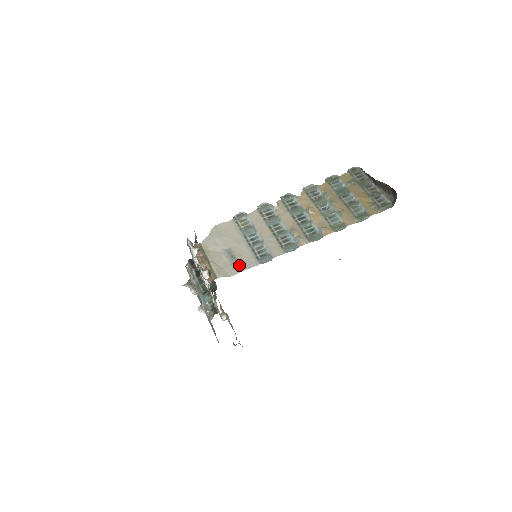
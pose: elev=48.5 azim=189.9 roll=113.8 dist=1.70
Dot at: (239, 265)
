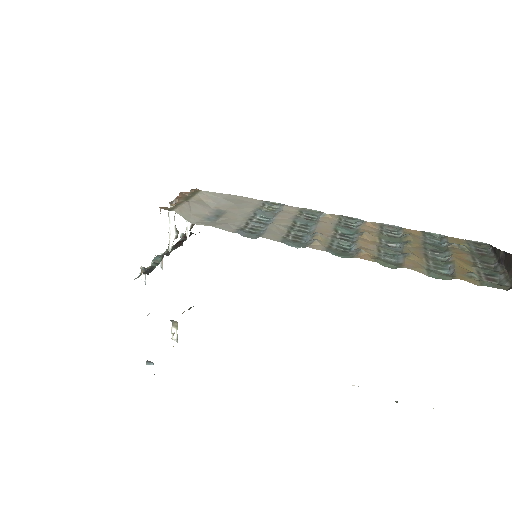
Dot at: (213, 222)
